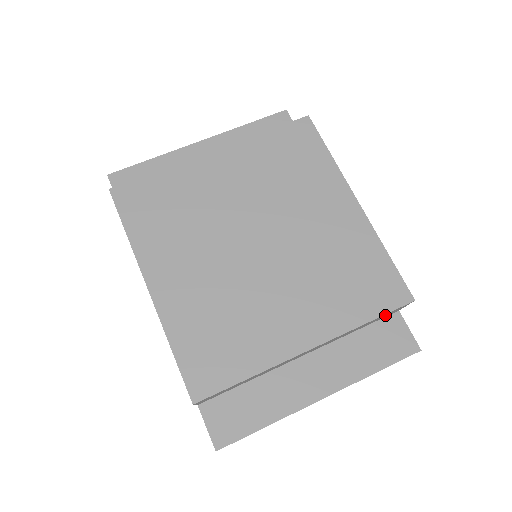
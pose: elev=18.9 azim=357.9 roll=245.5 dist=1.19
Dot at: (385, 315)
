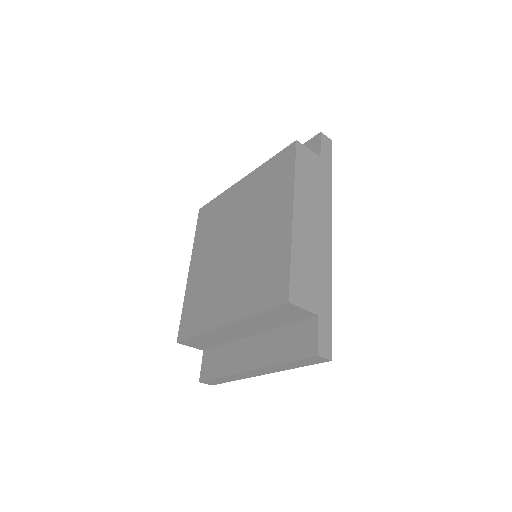
Dot at: (284, 313)
